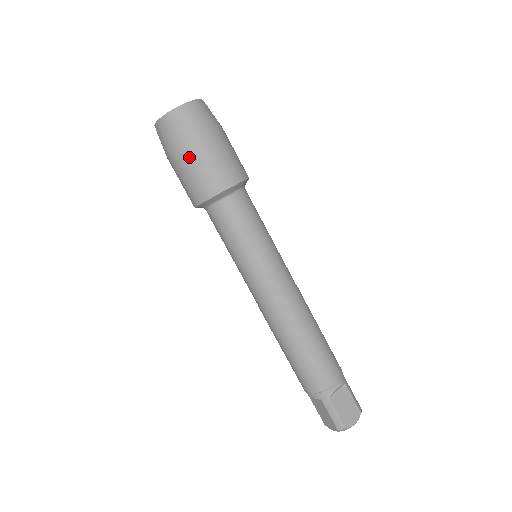
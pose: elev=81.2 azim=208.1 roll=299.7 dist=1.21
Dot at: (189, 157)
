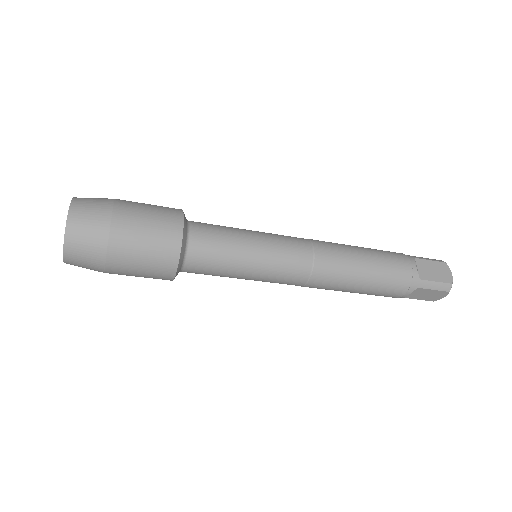
Dot at: occluded
